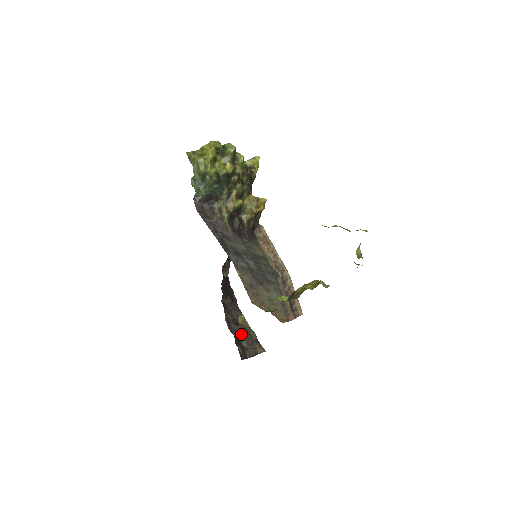
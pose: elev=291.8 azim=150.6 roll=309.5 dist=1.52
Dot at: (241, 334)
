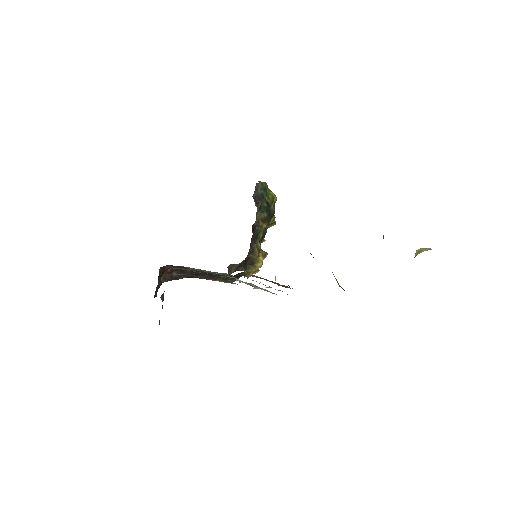
Dot at: occluded
